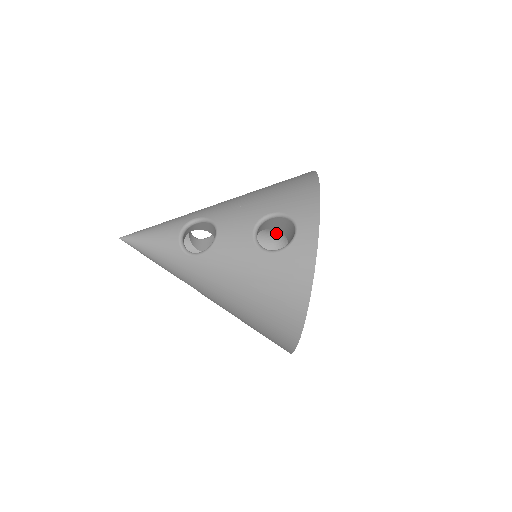
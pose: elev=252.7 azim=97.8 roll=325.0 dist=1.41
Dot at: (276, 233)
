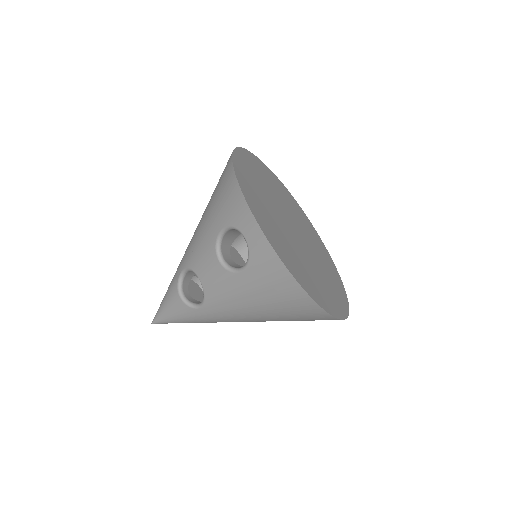
Dot at: occluded
